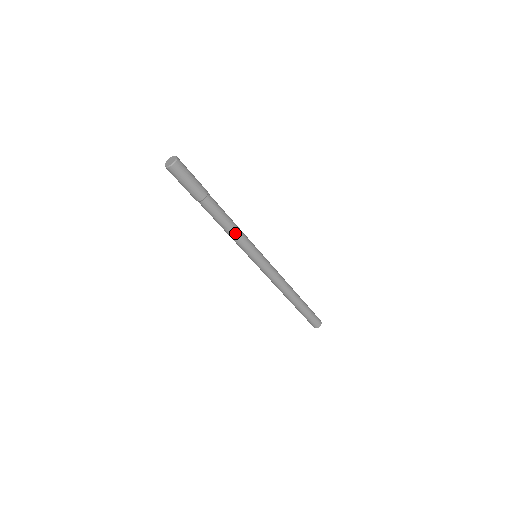
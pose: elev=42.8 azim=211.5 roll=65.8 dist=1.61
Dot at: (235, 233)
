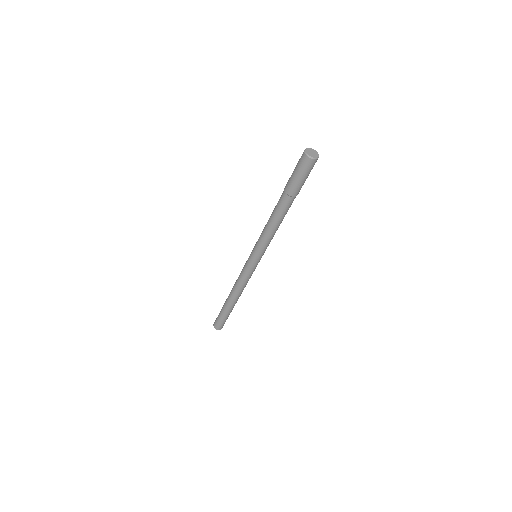
Dot at: (274, 233)
